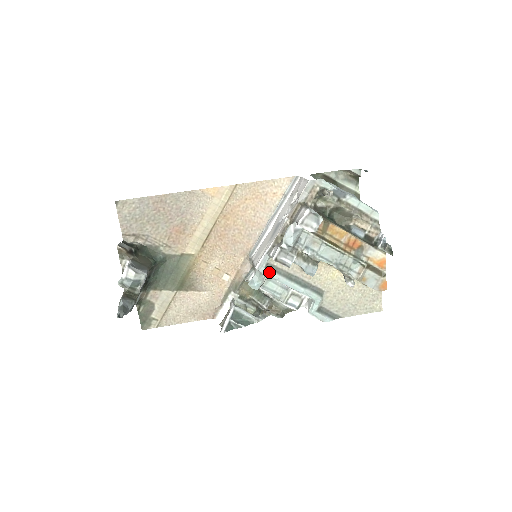
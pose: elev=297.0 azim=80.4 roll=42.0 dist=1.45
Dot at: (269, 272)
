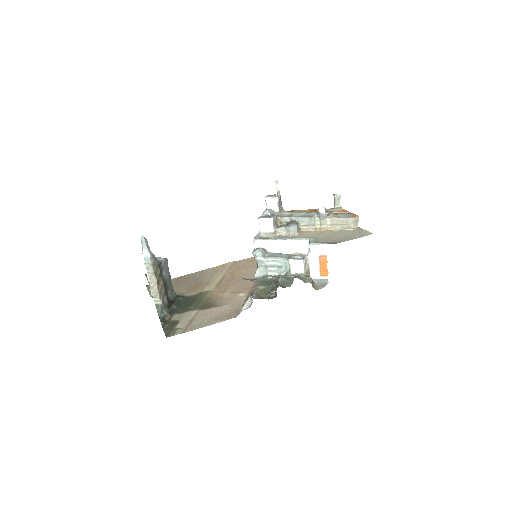
Dot at: (264, 239)
